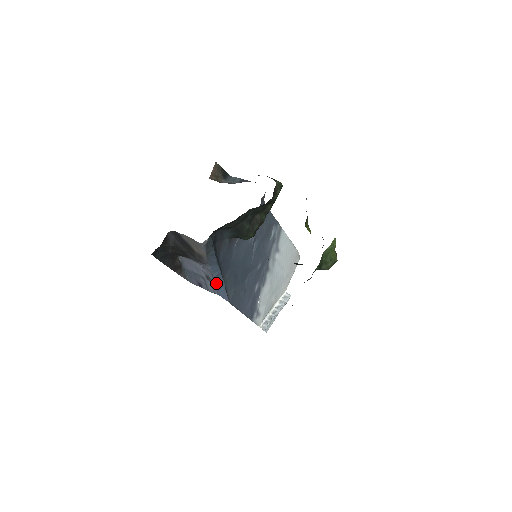
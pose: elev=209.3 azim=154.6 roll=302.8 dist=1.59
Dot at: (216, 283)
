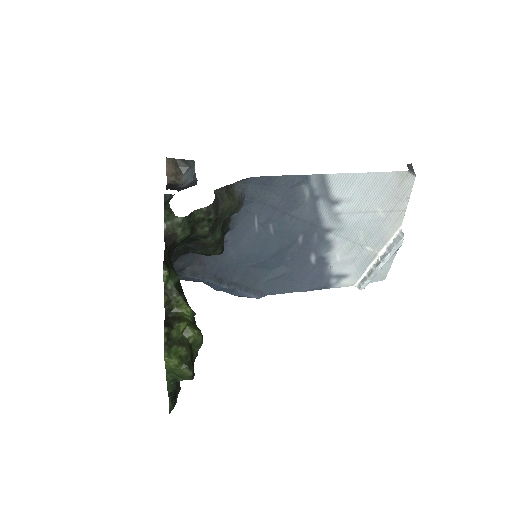
Dot at: (224, 291)
